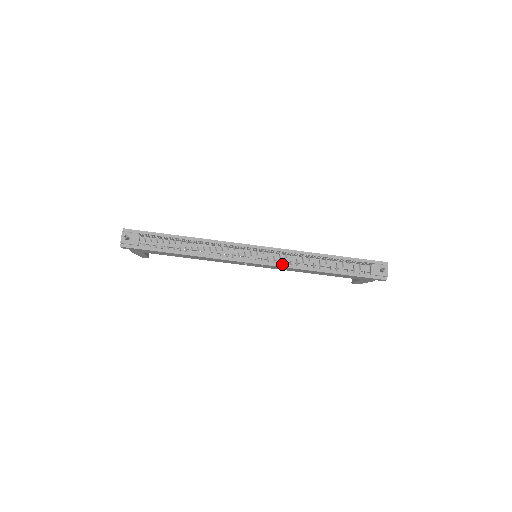
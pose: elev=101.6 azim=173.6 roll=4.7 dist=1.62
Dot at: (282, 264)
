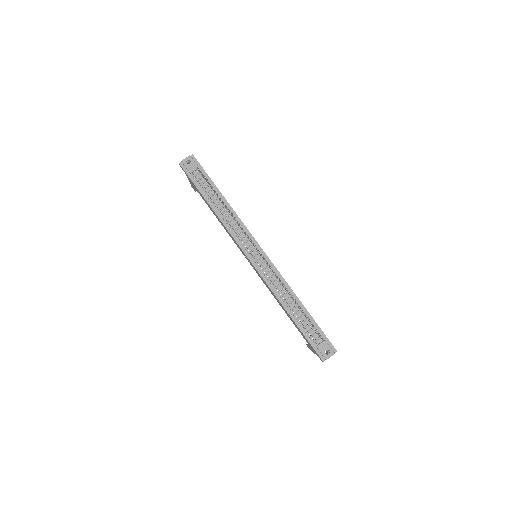
Dot at: (265, 278)
